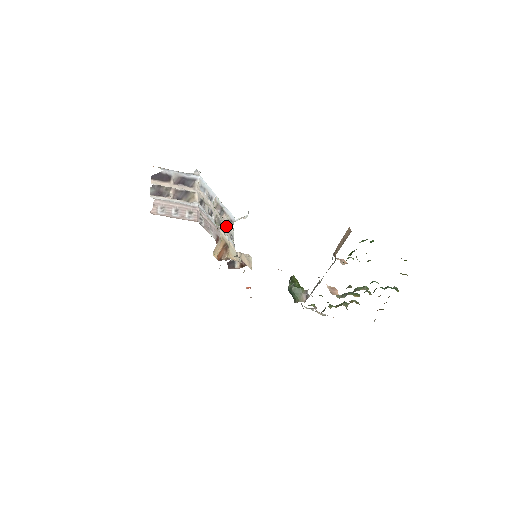
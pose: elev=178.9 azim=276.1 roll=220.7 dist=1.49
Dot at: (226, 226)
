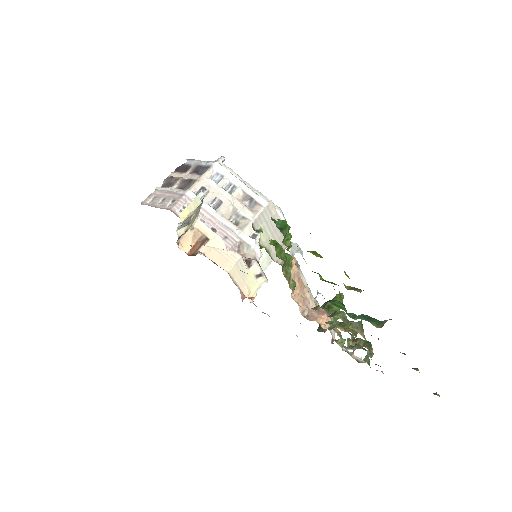
Dot at: (249, 220)
